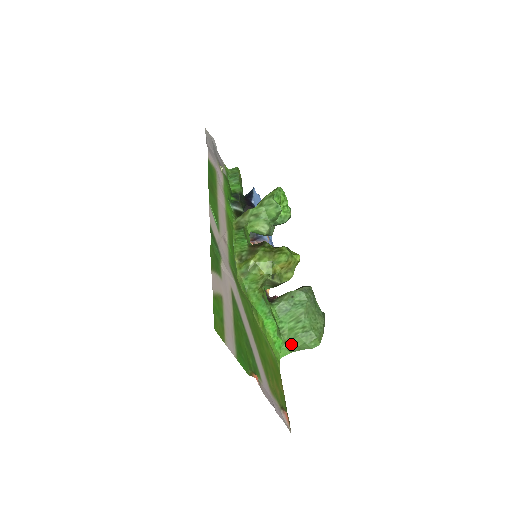
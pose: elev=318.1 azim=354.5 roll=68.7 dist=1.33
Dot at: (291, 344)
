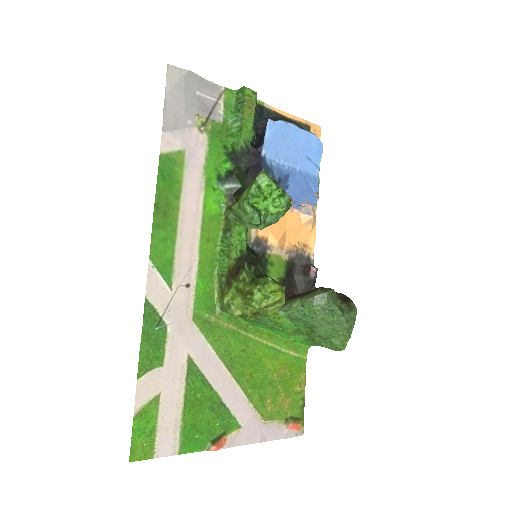
Dot at: (313, 343)
